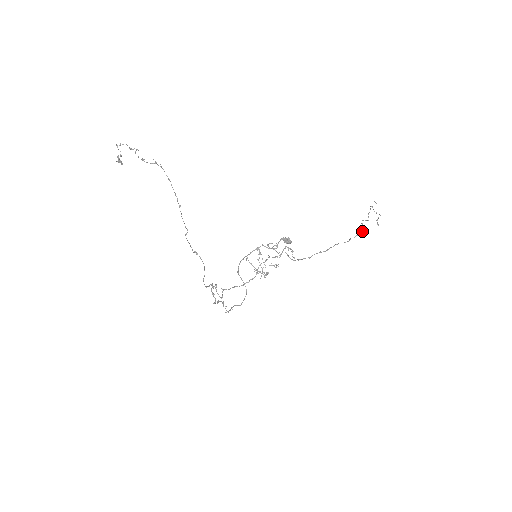
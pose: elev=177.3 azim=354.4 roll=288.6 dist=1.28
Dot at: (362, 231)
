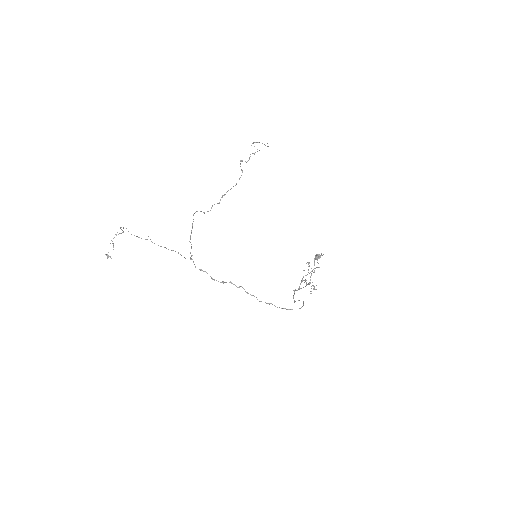
Dot at: occluded
